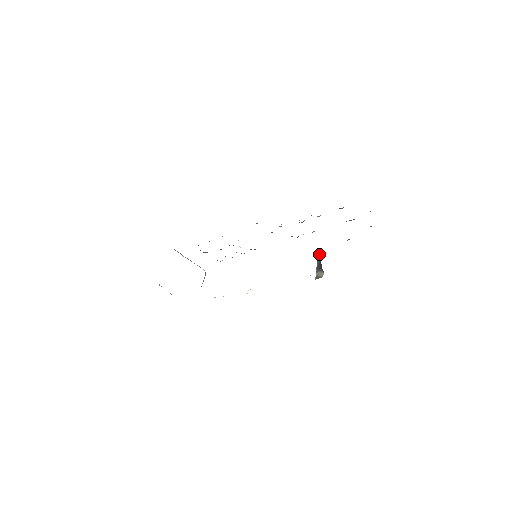
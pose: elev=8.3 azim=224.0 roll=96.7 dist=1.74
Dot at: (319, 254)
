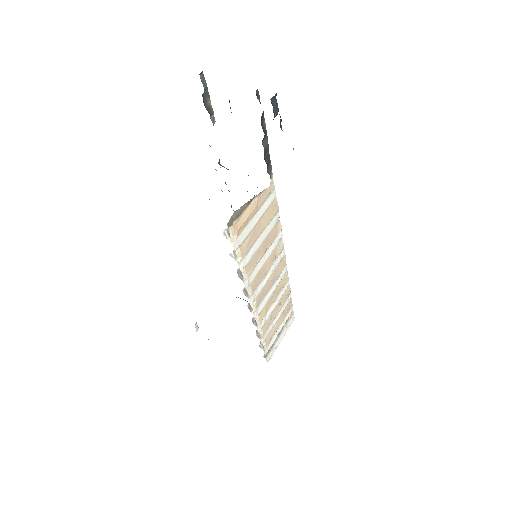
Dot at: (255, 196)
